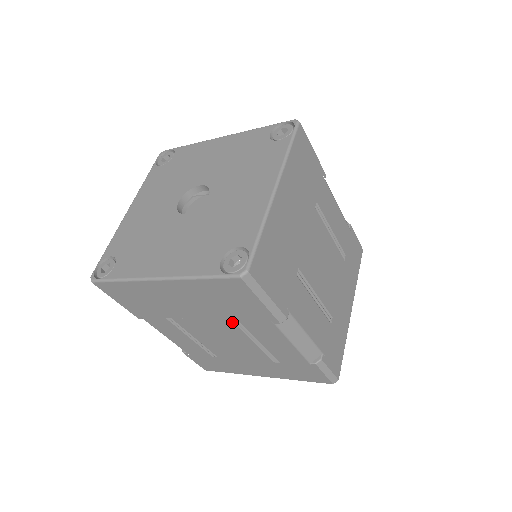
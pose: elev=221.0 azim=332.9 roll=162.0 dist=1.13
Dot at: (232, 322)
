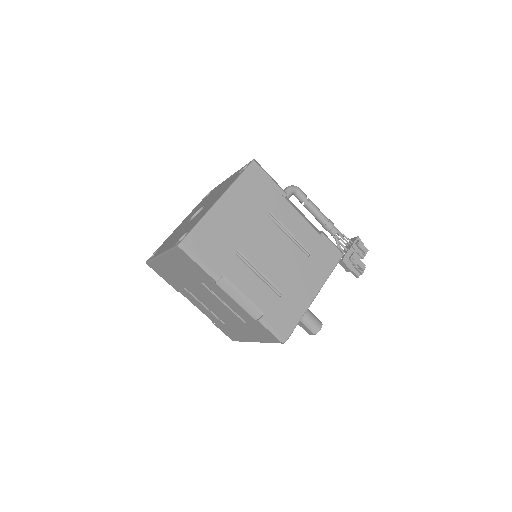
Dot at: (203, 285)
